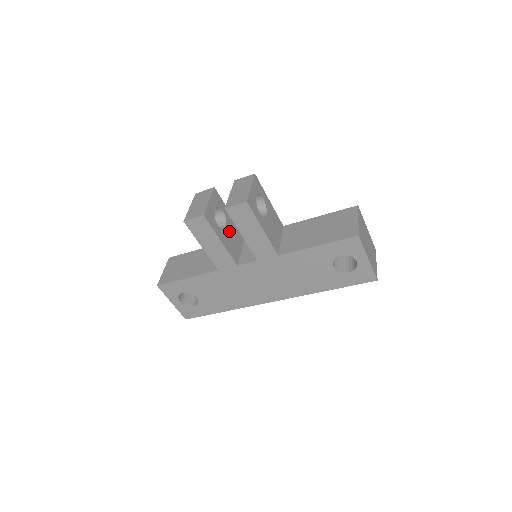
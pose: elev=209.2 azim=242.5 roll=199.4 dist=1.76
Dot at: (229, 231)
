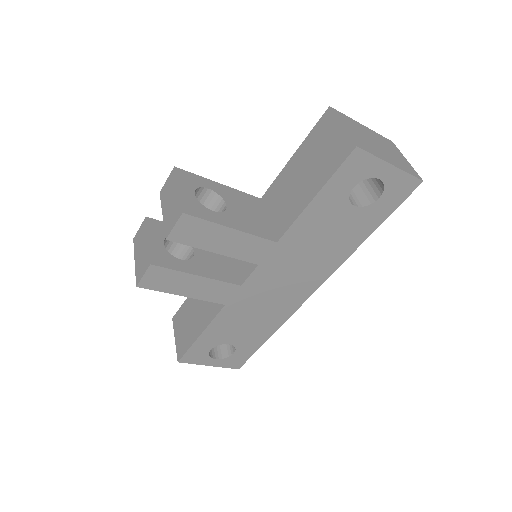
Dot at: (202, 253)
